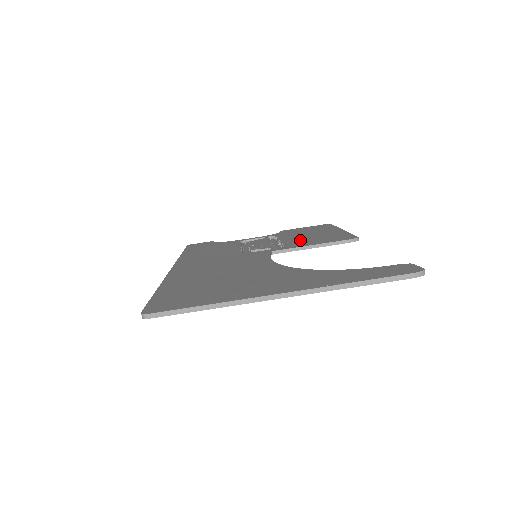
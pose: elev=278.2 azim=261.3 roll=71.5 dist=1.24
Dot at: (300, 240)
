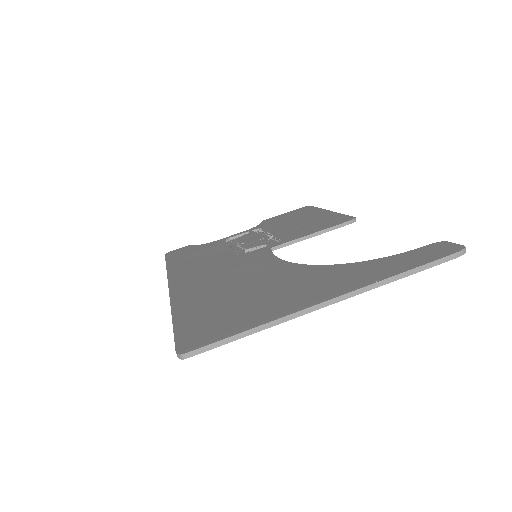
Dot at: (293, 230)
